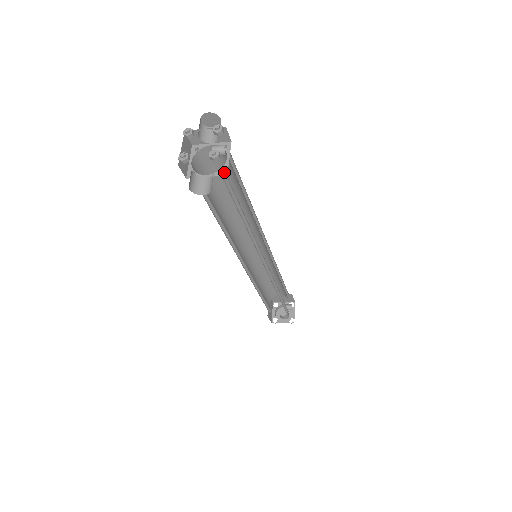
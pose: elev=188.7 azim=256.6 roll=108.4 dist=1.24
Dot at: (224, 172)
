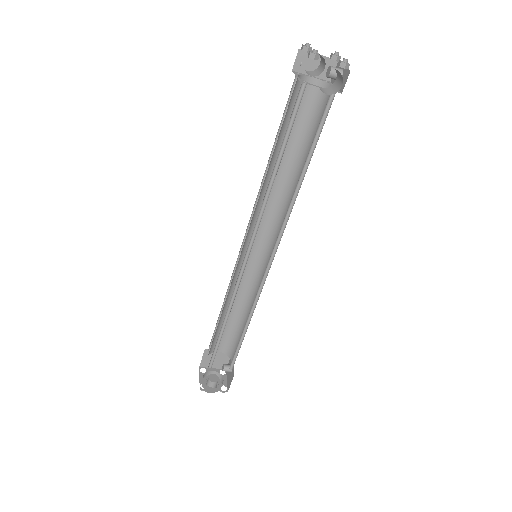
Dot at: occluded
